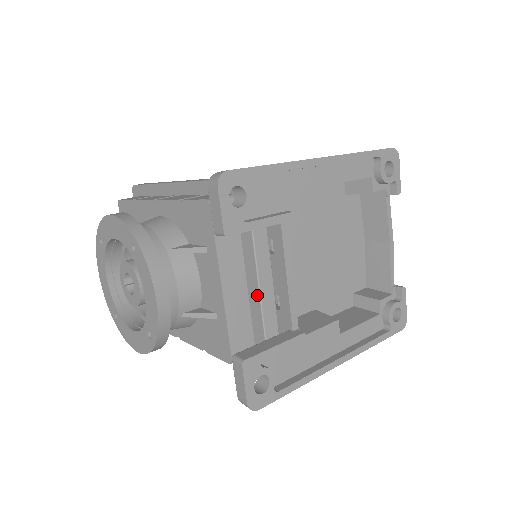
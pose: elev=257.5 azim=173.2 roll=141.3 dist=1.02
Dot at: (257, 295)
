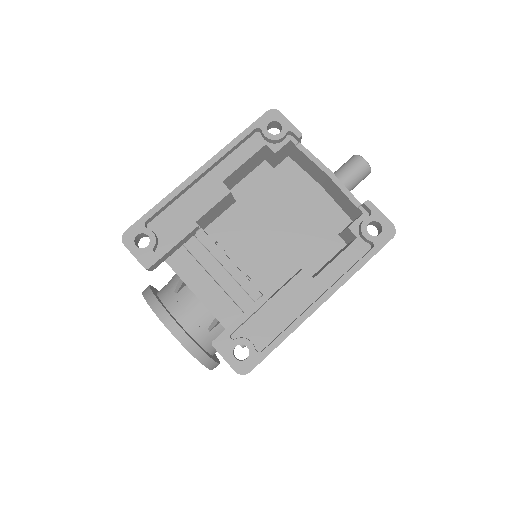
Dot at: (223, 289)
